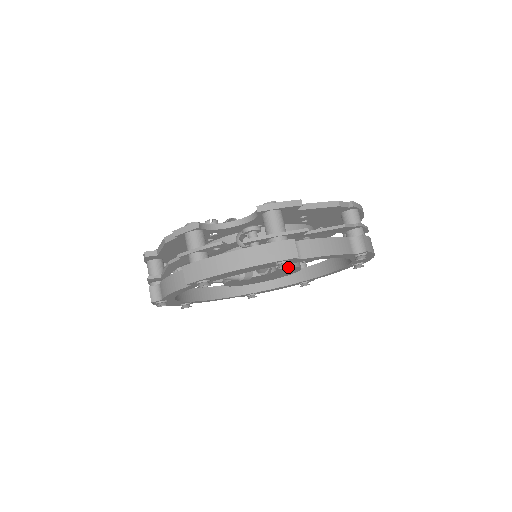
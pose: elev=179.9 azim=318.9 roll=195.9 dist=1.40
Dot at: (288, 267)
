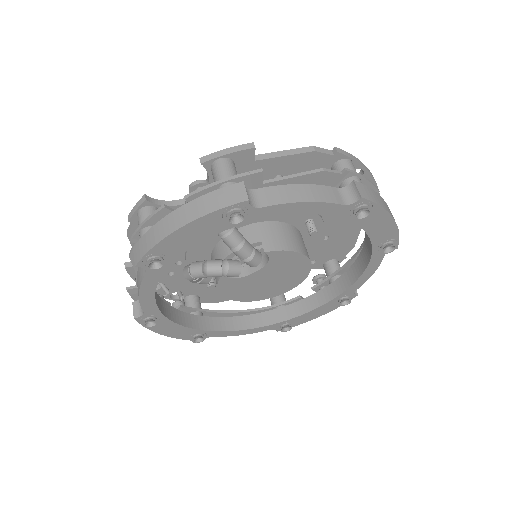
Dot at: (281, 250)
